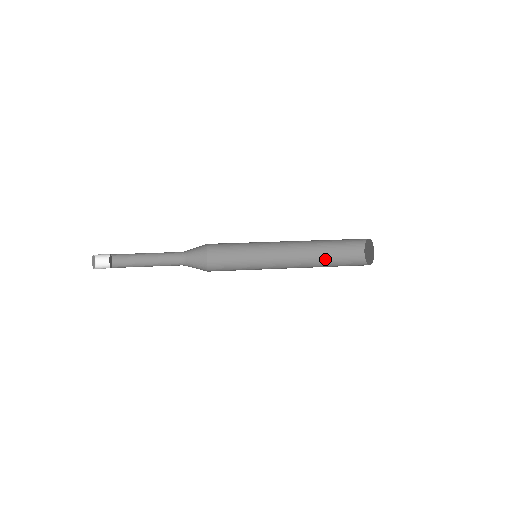
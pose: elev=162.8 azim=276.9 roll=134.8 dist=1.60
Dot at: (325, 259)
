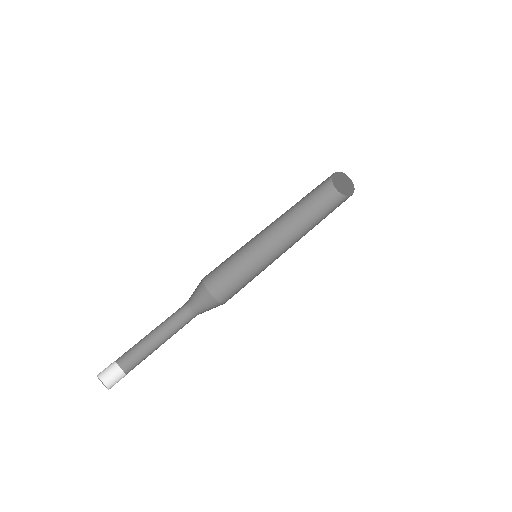
Dot at: (302, 201)
